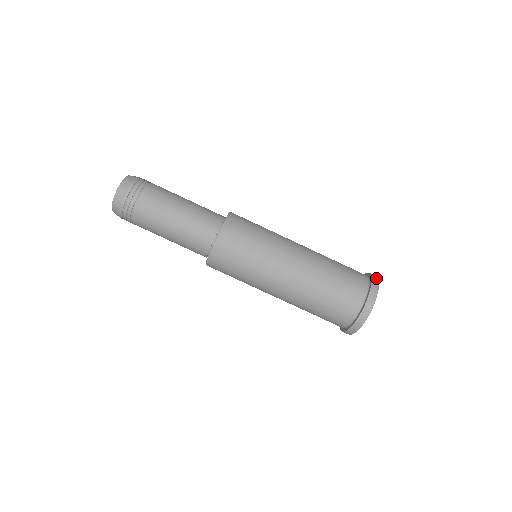
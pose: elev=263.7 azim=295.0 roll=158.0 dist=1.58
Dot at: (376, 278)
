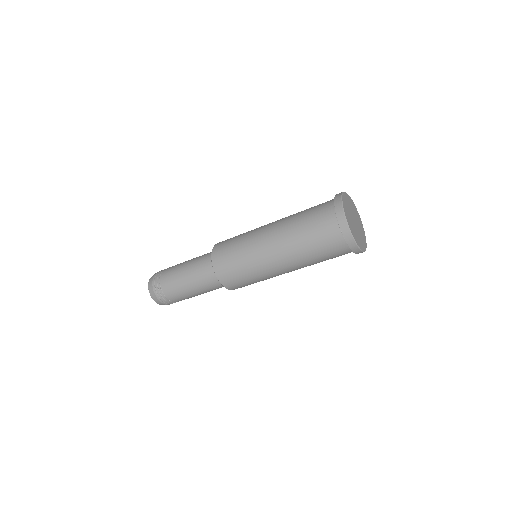
Dot at: (348, 235)
